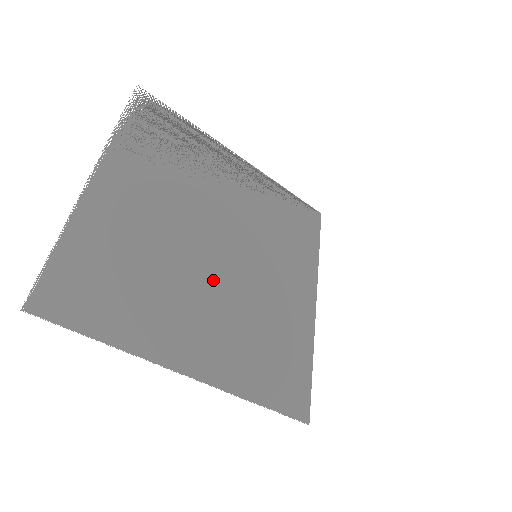
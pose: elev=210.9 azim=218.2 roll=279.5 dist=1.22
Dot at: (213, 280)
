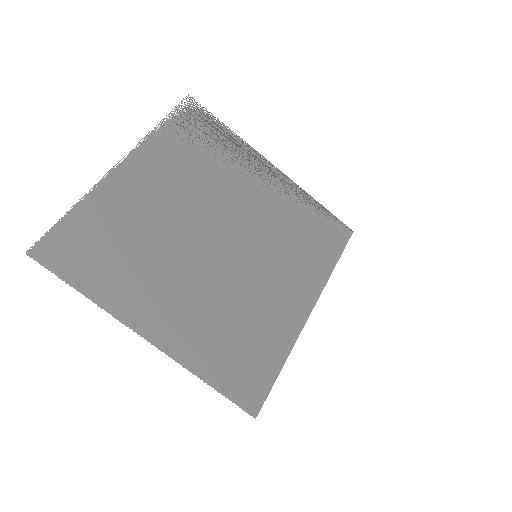
Dot at: (201, 267)
